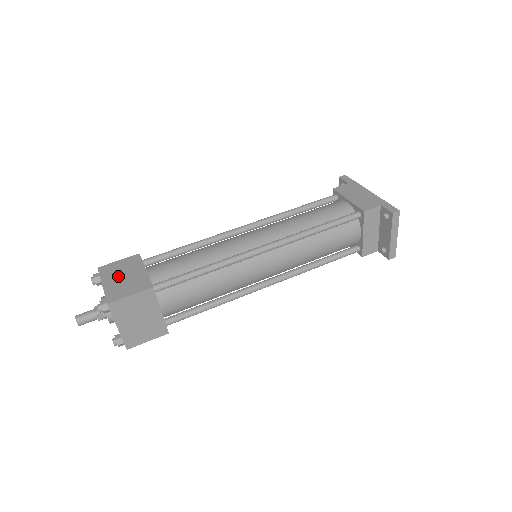
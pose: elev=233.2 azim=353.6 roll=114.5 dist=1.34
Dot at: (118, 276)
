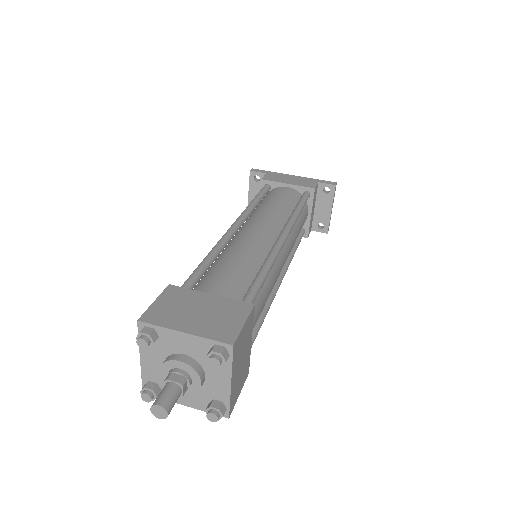
Dot at: (189, 315)
